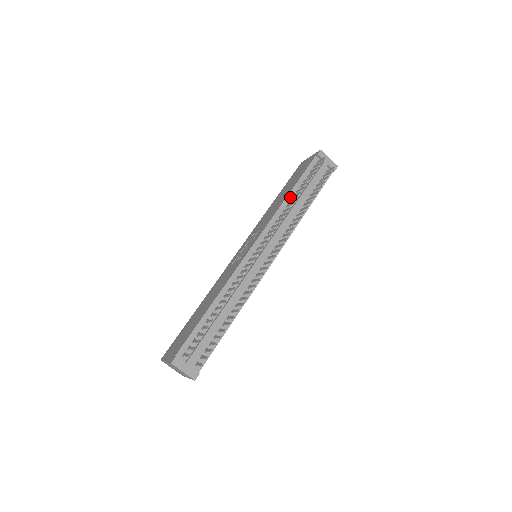
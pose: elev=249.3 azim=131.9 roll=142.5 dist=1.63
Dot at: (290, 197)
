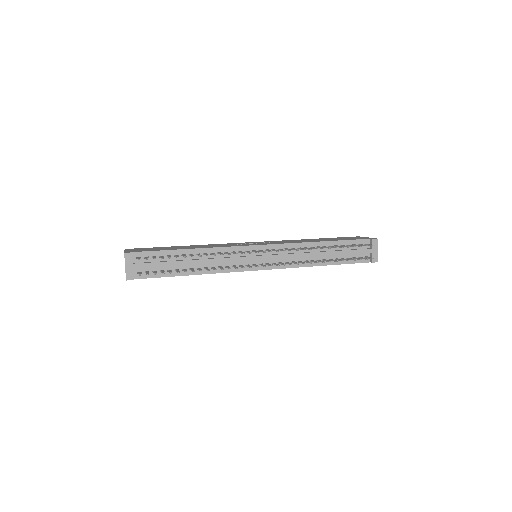
Dot at: (321, 244)
